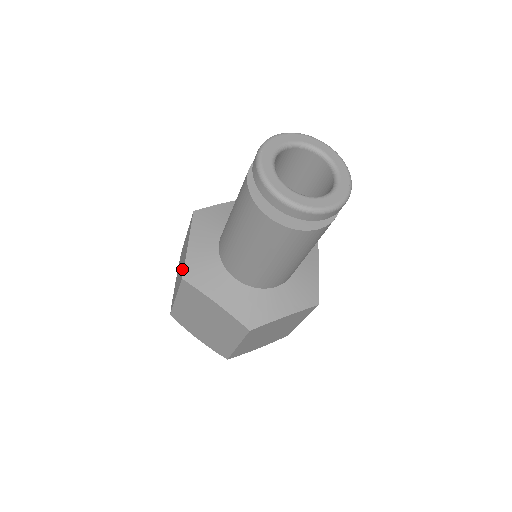
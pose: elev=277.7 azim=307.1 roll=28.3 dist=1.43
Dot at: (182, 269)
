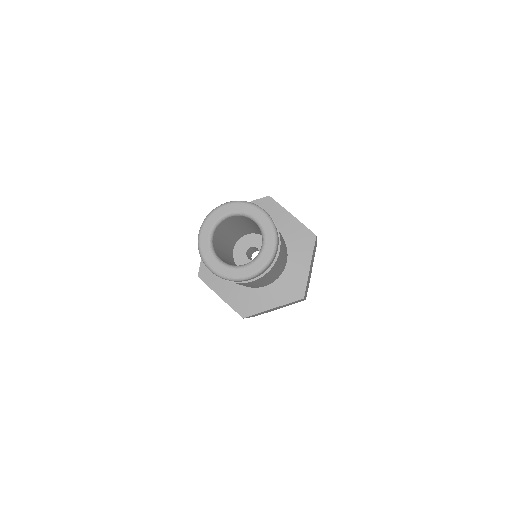
Dot at: occluded
